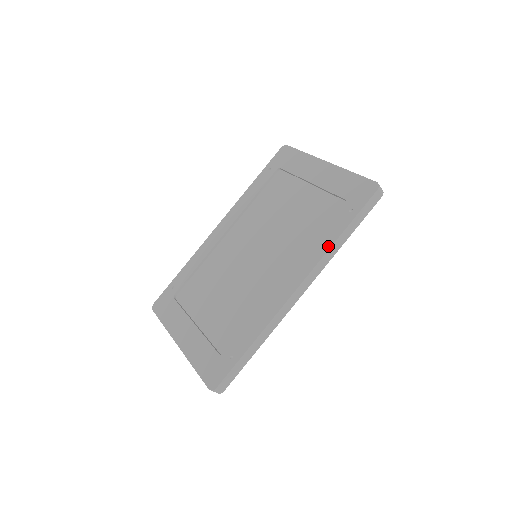
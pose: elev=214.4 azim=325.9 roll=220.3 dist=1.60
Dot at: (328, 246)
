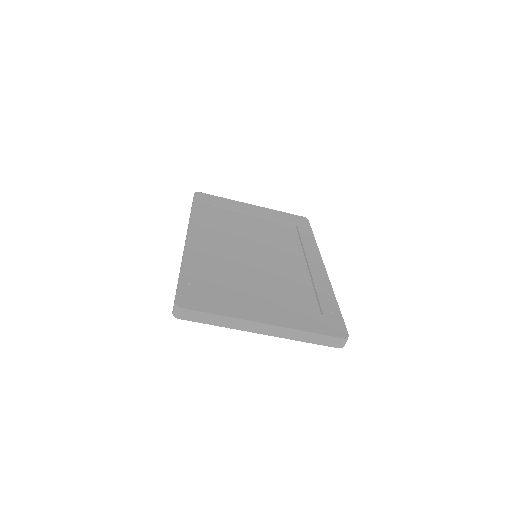
Dot at: (315, 244)
